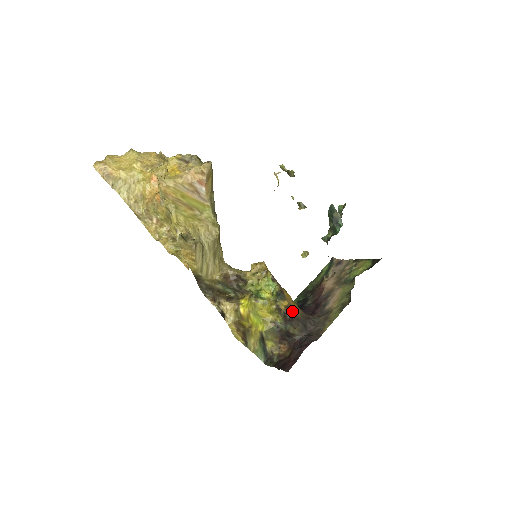
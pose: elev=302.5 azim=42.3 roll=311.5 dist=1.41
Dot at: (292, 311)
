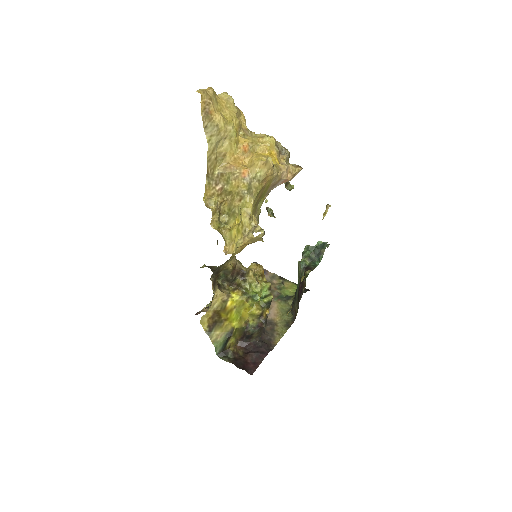
Dot at: occluded
